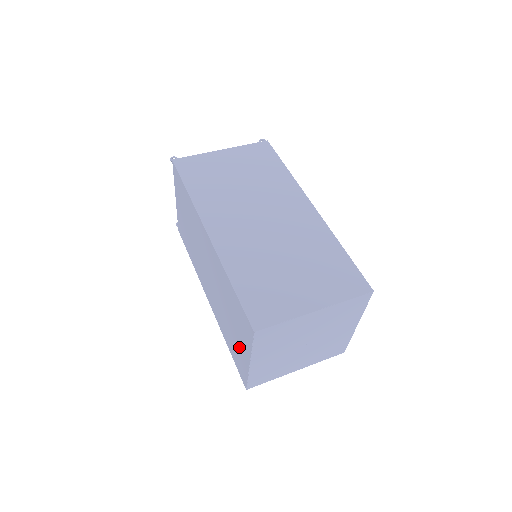
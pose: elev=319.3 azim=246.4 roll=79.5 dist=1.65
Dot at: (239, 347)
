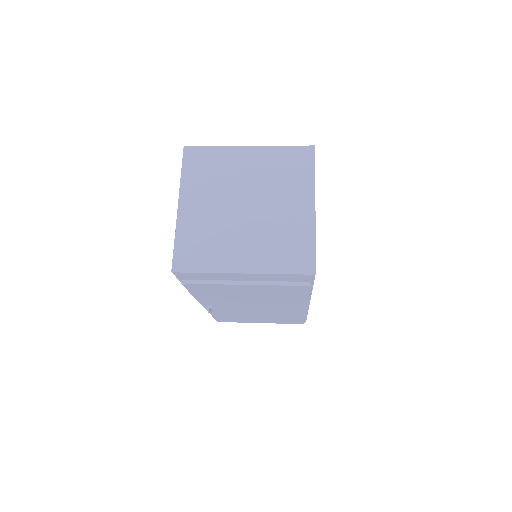
Dot at: occluded
